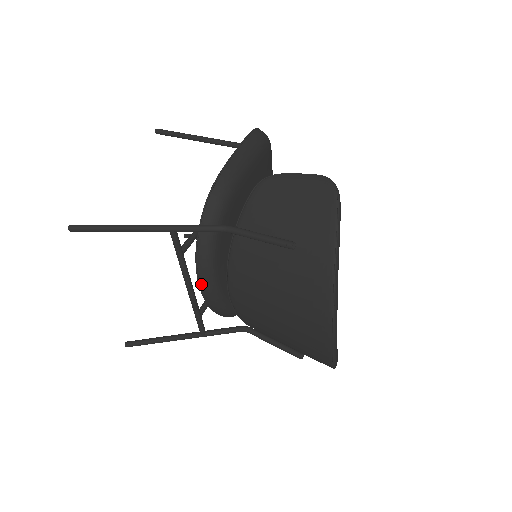
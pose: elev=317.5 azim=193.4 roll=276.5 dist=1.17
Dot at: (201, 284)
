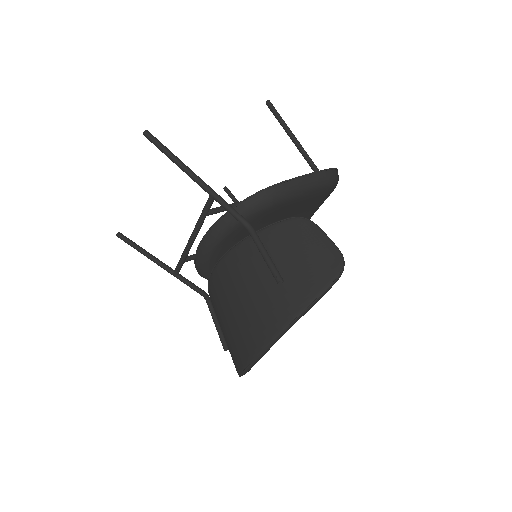
Dot at: (202, 244)
